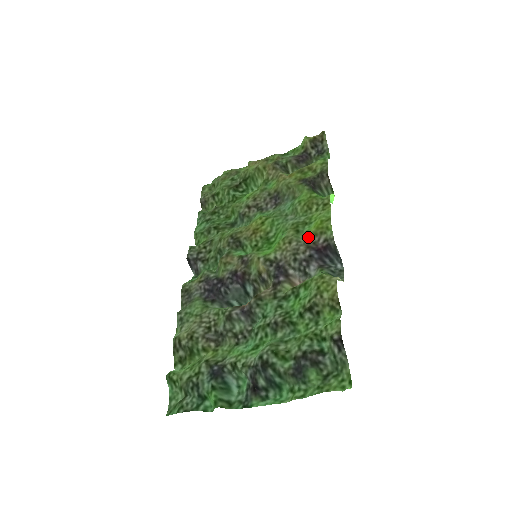
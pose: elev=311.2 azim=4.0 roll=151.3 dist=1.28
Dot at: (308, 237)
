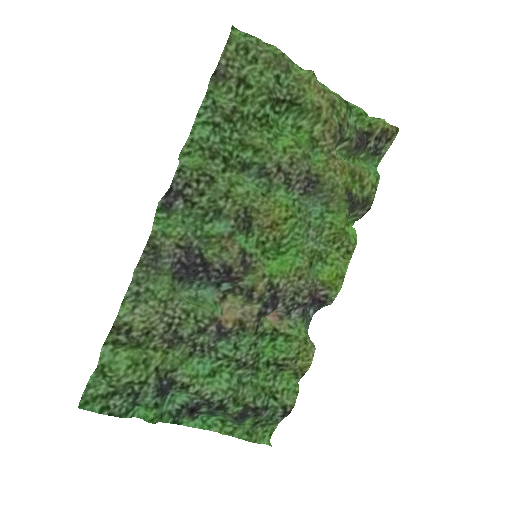
Dot at: (316, 281)
